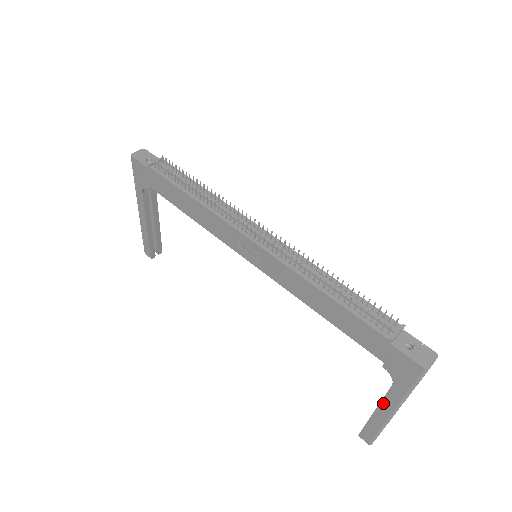
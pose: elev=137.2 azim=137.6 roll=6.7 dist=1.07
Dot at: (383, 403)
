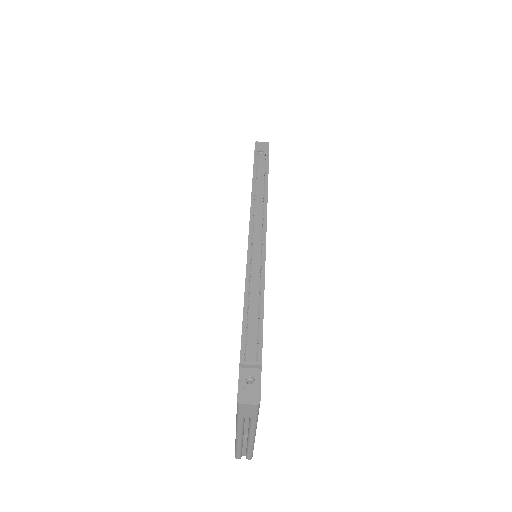
Dot at: occluded
